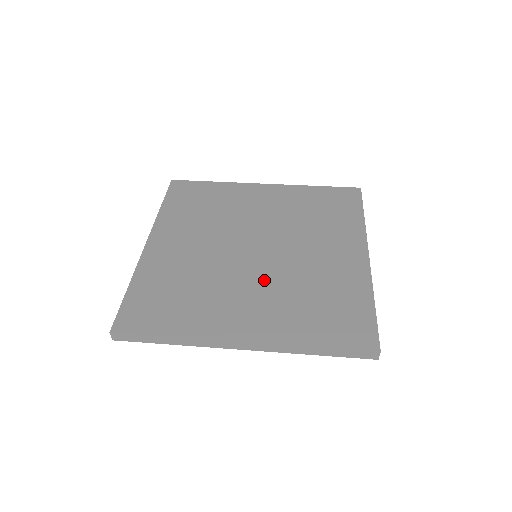
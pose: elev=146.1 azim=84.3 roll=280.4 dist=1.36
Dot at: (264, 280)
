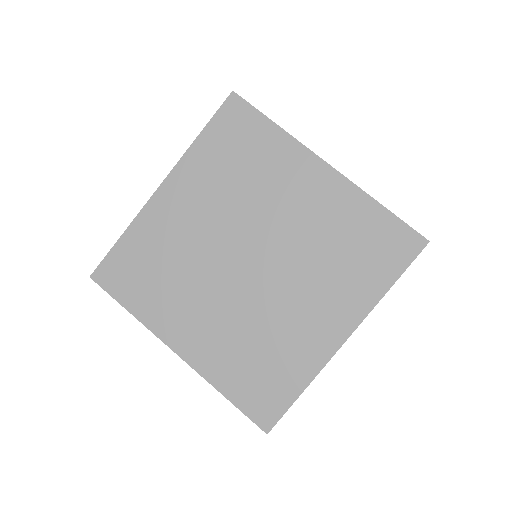
Dot at: (231, 304)
